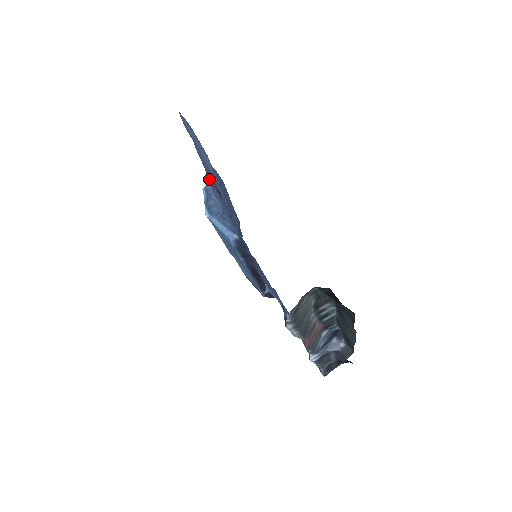
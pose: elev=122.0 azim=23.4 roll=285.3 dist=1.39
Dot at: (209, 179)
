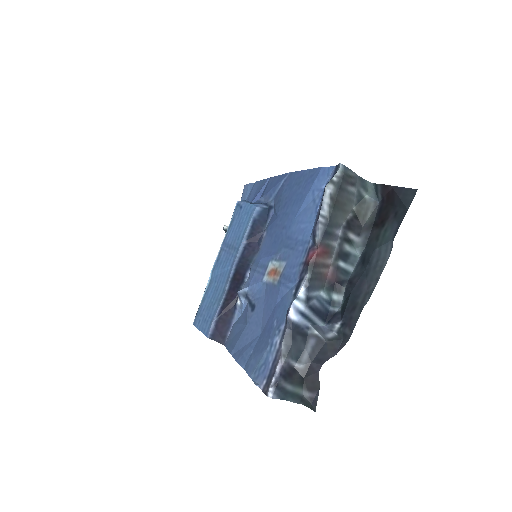
Dot at: (259, 187)
